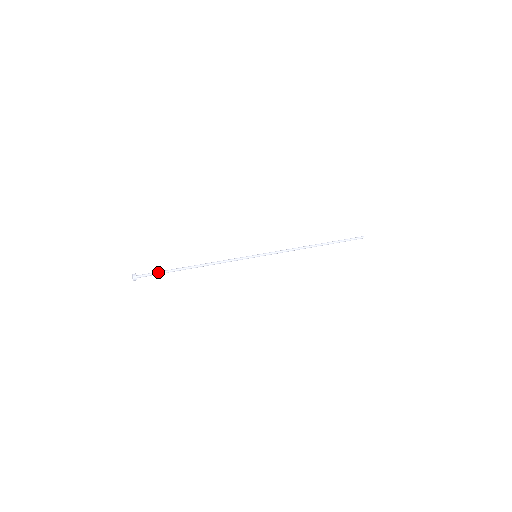
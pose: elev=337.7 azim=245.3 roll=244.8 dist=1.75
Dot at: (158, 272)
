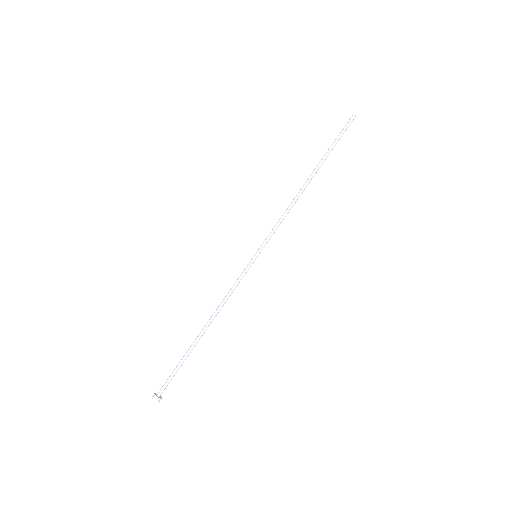
Dot at: (174, 371)
